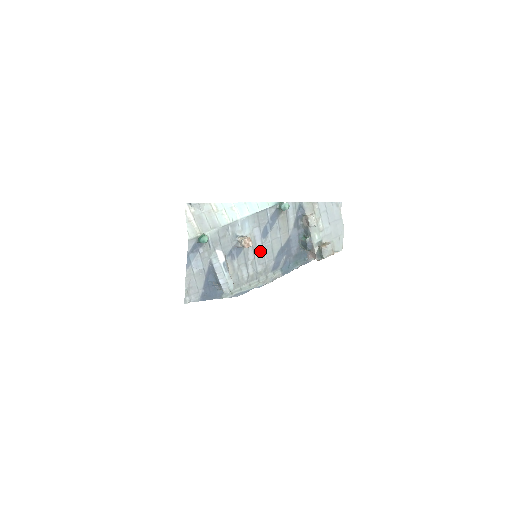
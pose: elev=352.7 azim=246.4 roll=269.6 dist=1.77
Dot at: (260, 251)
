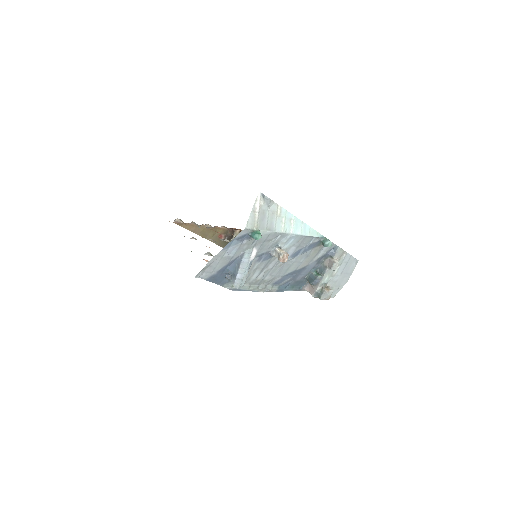
Dot at: (280, 265)
